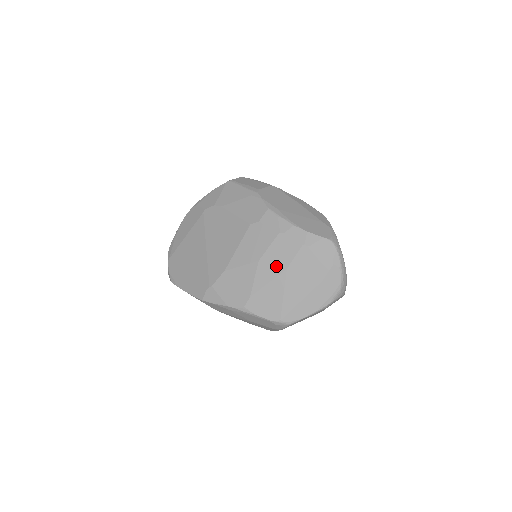
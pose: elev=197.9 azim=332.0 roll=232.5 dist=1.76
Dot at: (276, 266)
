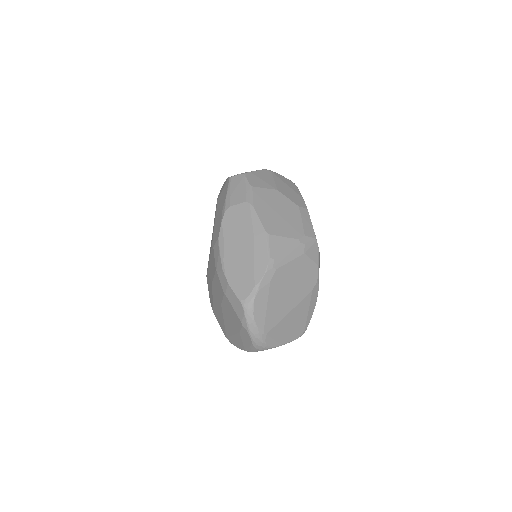
Dot at: (217, 296)
